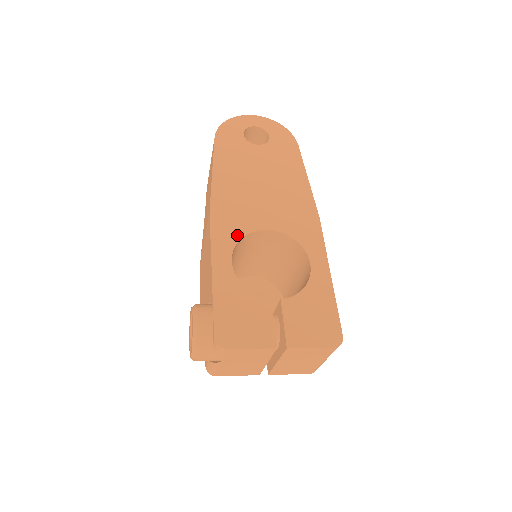
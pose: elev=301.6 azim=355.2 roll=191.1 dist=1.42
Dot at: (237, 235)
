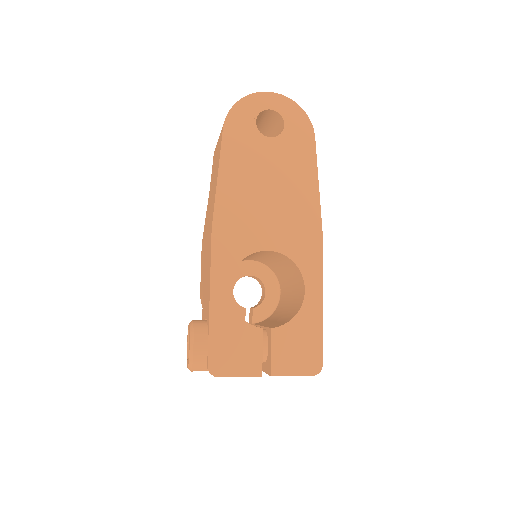
Dot at: (237, 257)
